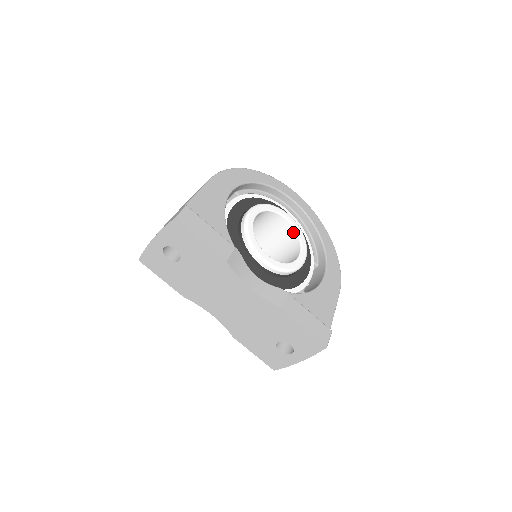
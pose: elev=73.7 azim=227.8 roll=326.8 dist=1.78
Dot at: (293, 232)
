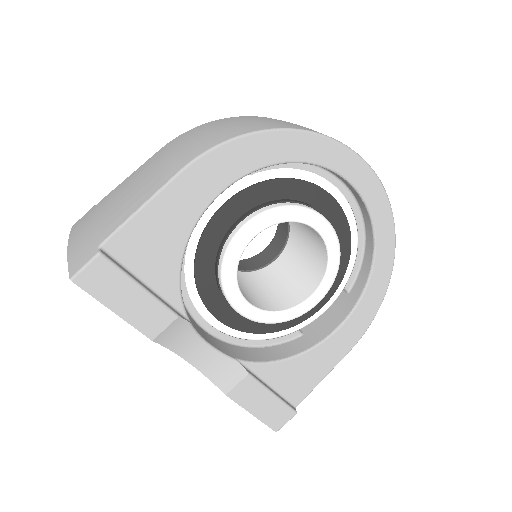
Dot at: (324, 251)
